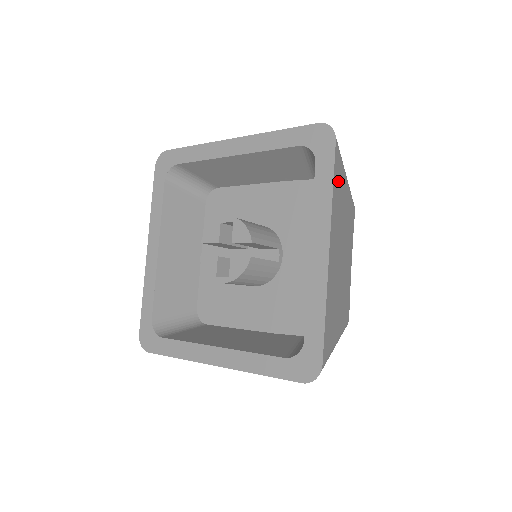
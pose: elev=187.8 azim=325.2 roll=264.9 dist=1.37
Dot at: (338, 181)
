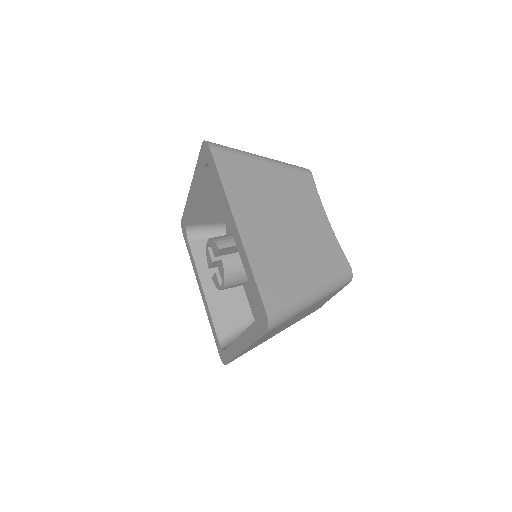
Dot at: (235, 171)
